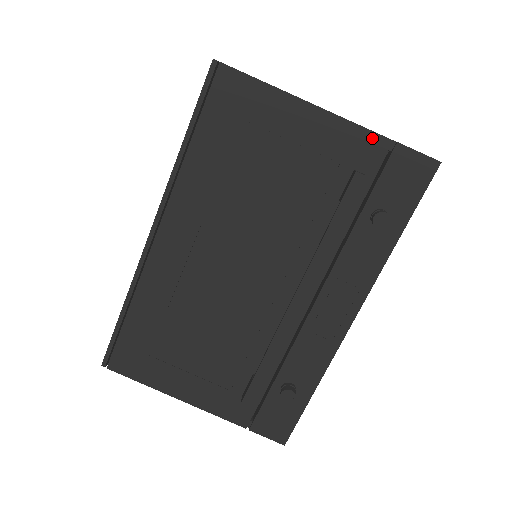
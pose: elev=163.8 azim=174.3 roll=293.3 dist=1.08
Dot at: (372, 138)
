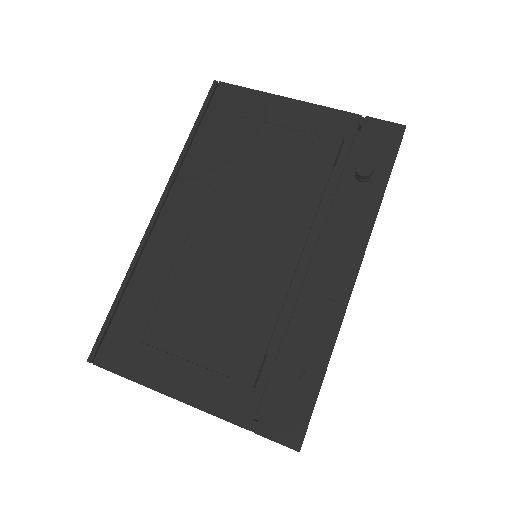
Dot at: (344, 116)
